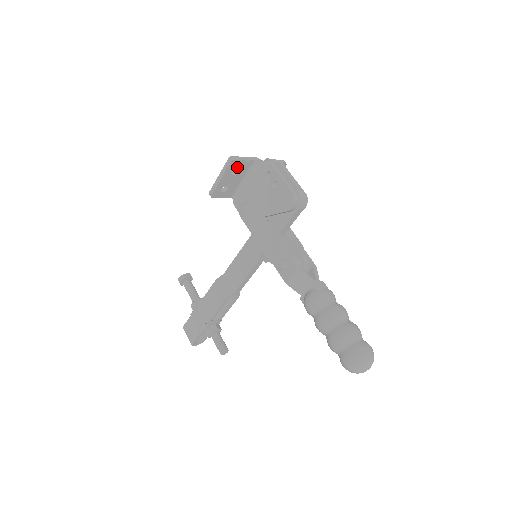
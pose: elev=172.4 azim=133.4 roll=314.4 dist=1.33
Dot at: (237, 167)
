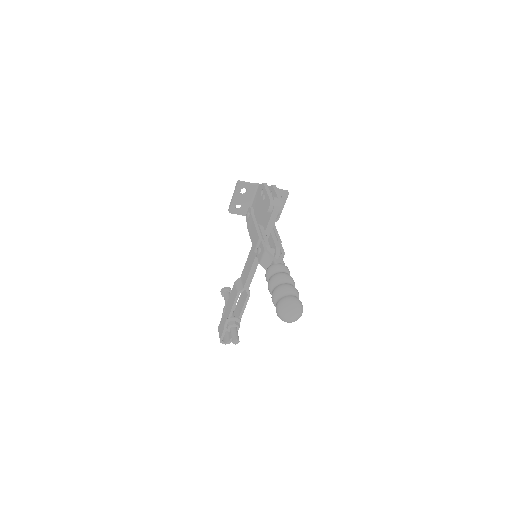
Dot at: (246, 190)
